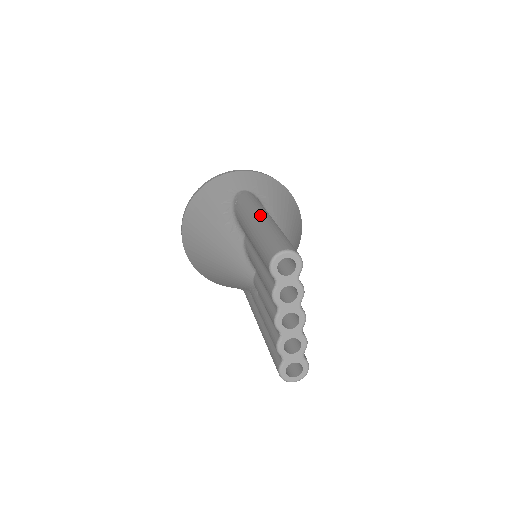
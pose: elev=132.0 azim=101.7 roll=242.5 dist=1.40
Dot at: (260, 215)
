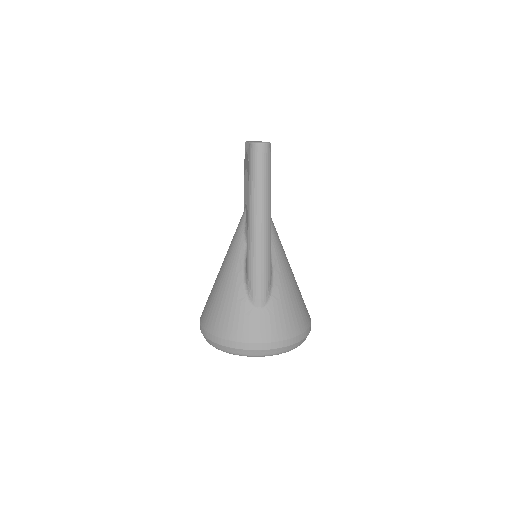
Dot at: occluded
